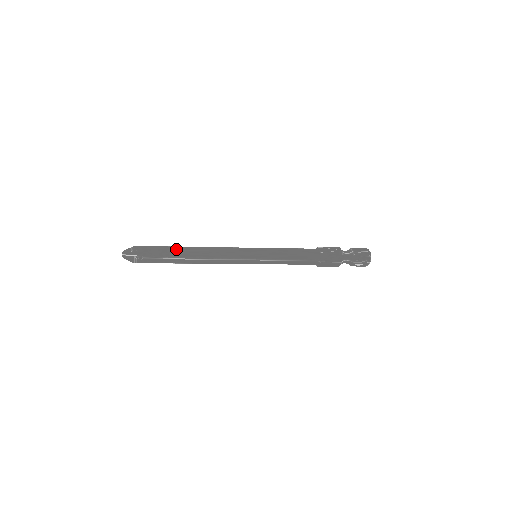
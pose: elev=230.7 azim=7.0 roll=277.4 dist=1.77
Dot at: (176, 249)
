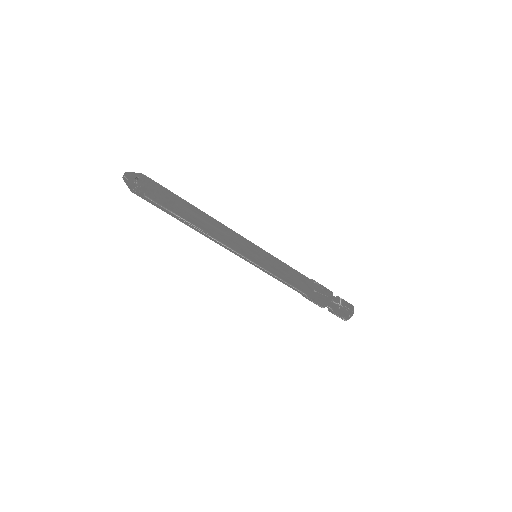
Dot at: (185, 207)
